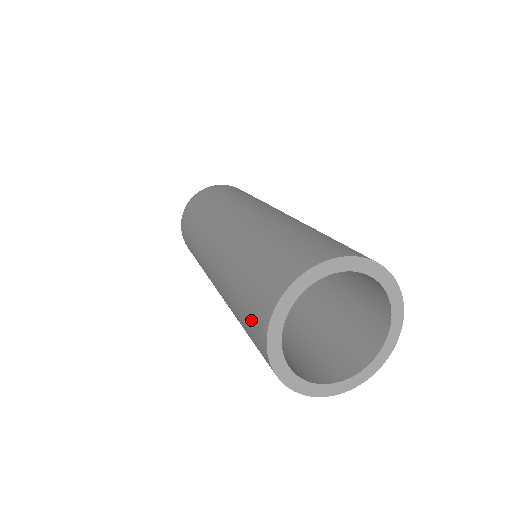
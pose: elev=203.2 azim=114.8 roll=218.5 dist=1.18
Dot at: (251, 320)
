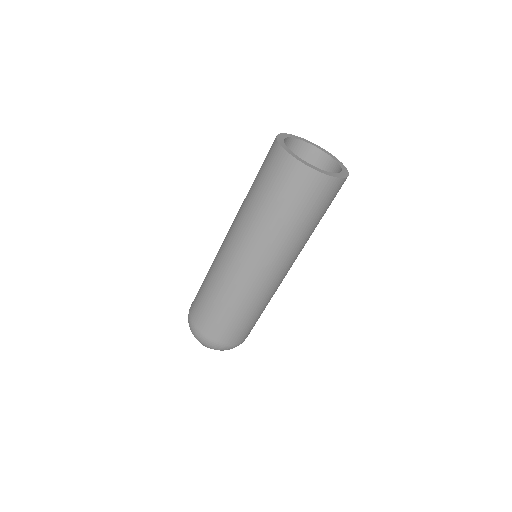
Dot at: (267, 163)
